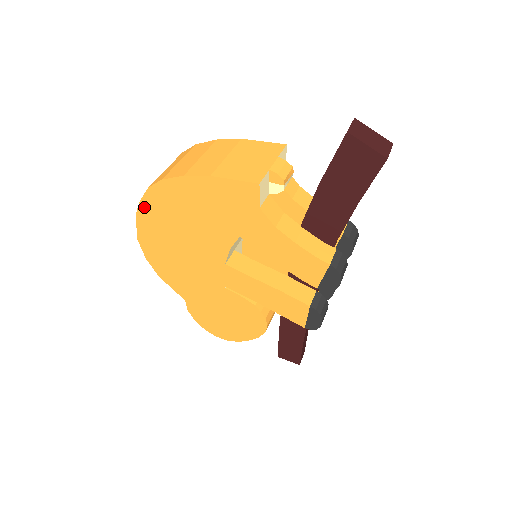
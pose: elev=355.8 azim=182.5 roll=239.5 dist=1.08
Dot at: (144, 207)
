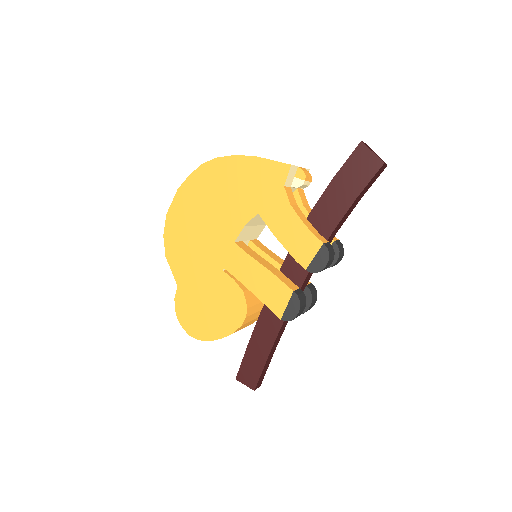
Dot at: (189, 182)
